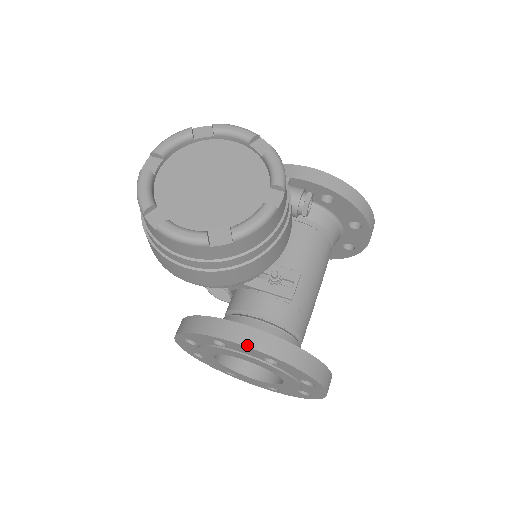
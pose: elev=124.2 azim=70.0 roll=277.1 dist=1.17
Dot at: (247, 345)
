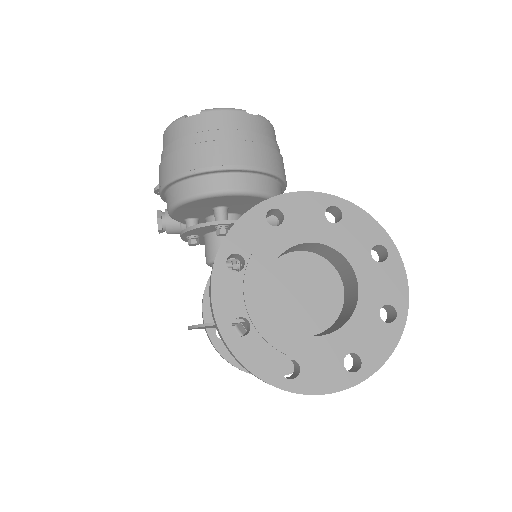
Dot at: (305, 191)
